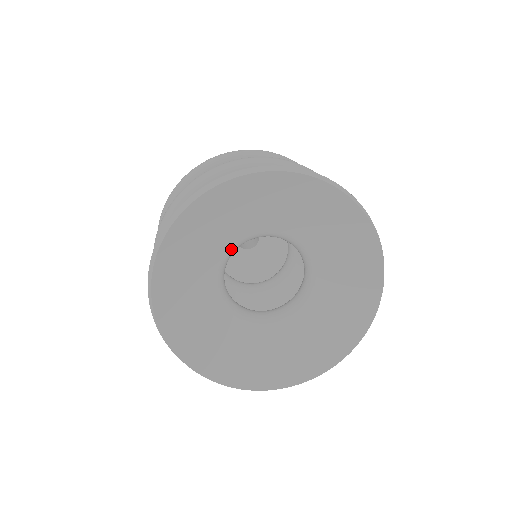
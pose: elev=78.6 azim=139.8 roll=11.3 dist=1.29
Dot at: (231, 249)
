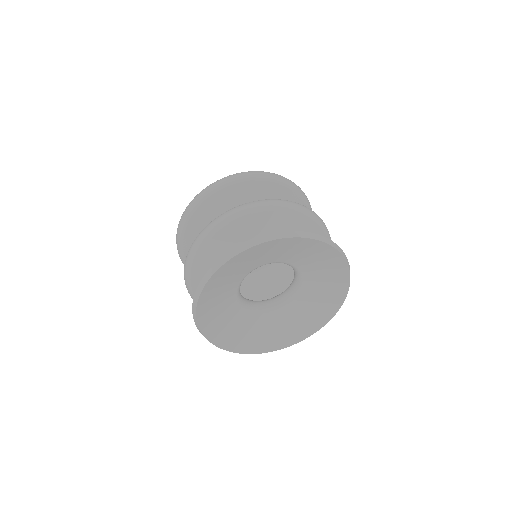
Dot at: occluded
